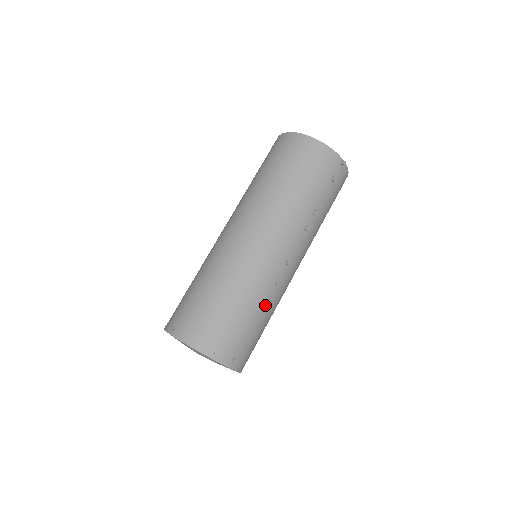
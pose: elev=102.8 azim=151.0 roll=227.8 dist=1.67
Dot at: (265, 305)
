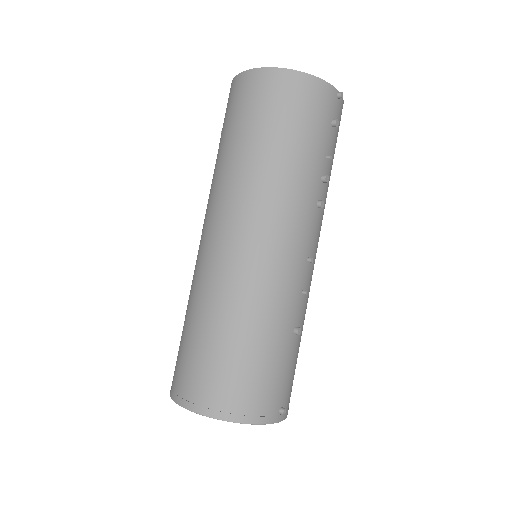
Dot at: (297, 325)
